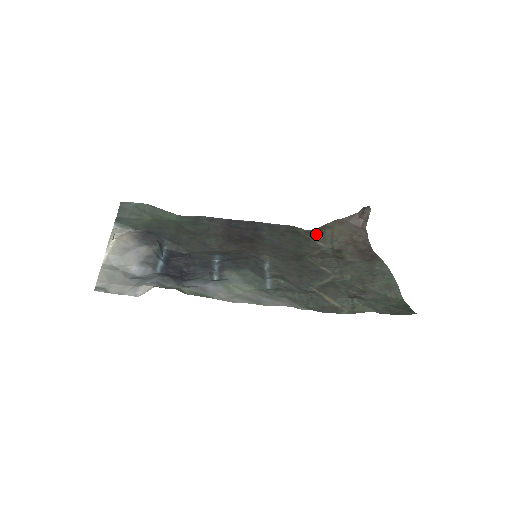
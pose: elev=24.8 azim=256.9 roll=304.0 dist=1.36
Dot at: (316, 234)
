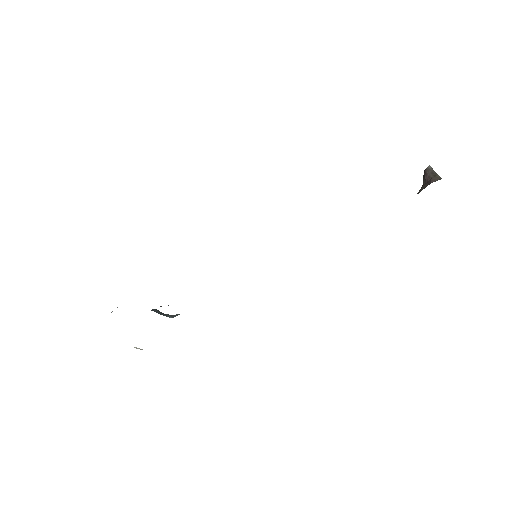
Dot at: occluded
